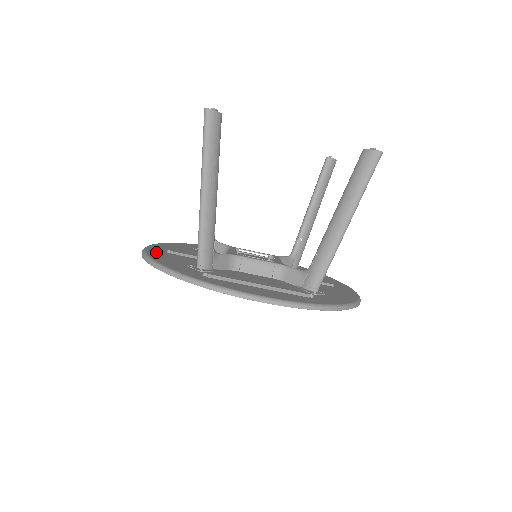
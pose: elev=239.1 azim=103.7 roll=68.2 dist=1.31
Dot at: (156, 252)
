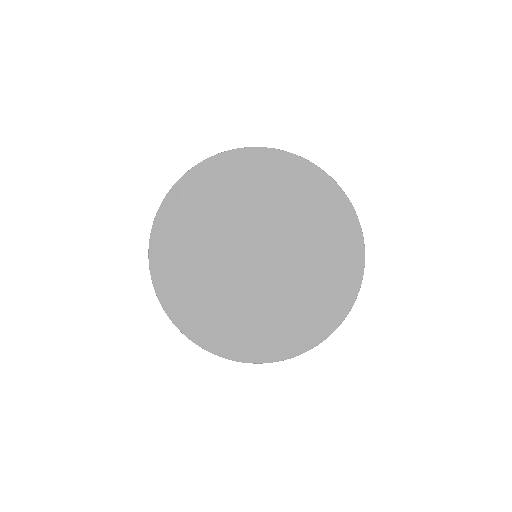
Dot at: (173, 209)
